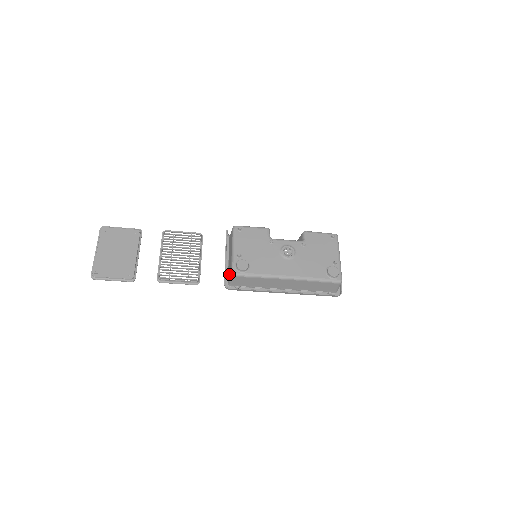
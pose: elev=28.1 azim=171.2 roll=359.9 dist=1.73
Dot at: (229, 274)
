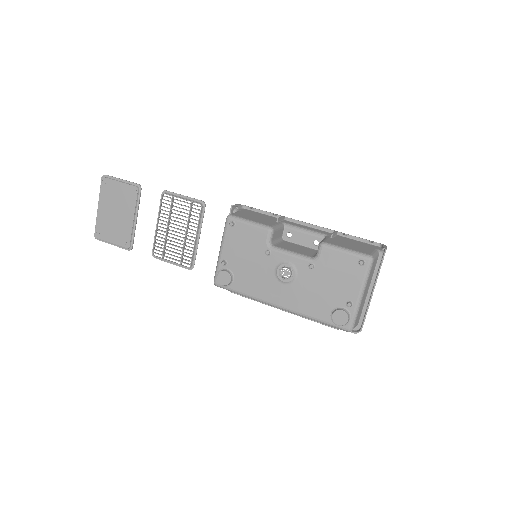
Dot at: occluded
